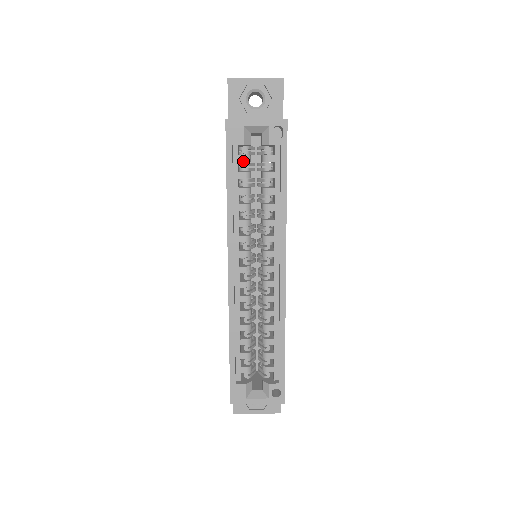
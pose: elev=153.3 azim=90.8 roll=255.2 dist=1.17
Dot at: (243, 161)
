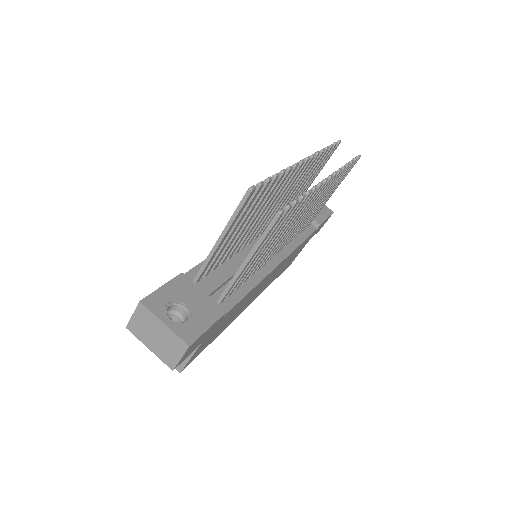
Dot at: occluded
